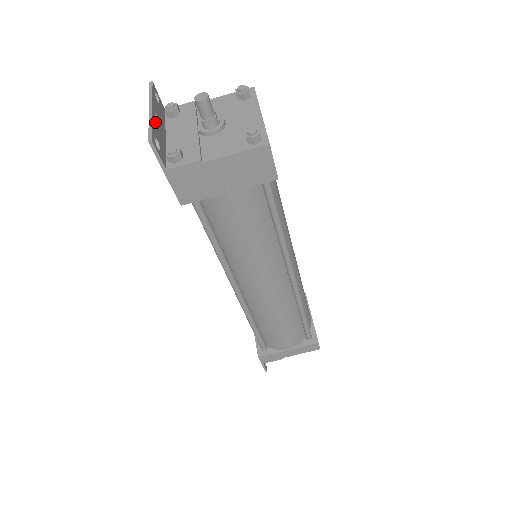
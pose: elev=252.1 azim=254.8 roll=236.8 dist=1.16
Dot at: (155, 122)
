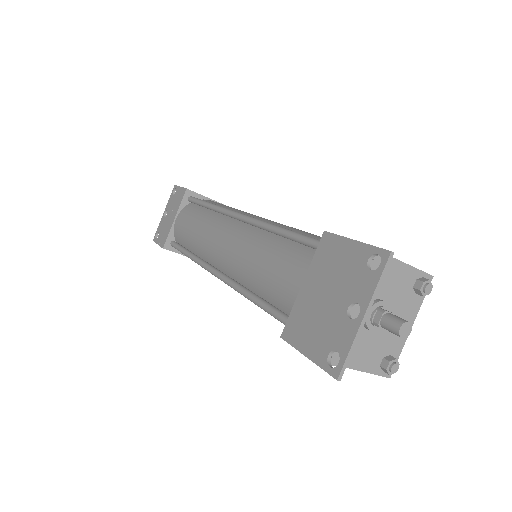
Dot at: (354, 328)
